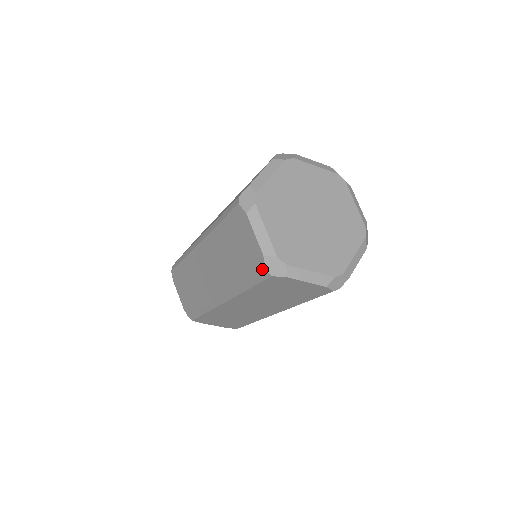
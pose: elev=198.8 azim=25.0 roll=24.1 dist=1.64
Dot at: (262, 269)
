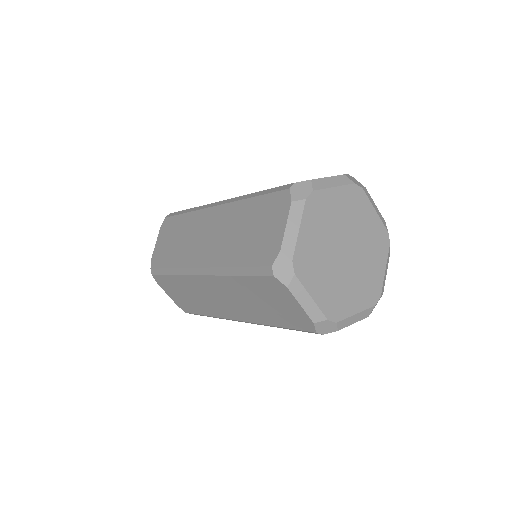
Dot at: (269, 263)
